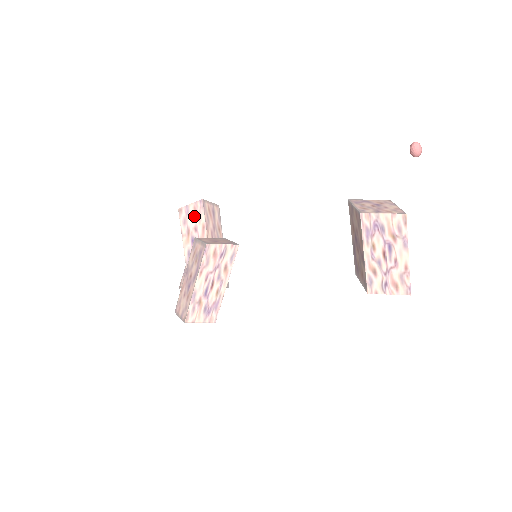
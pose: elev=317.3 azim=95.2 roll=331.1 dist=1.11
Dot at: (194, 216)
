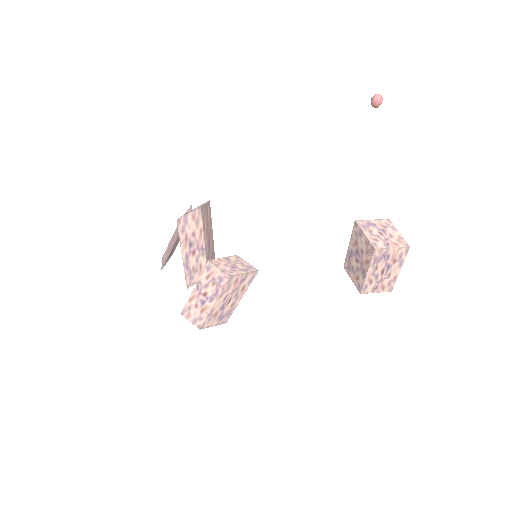
Dot at: (192, 223)
